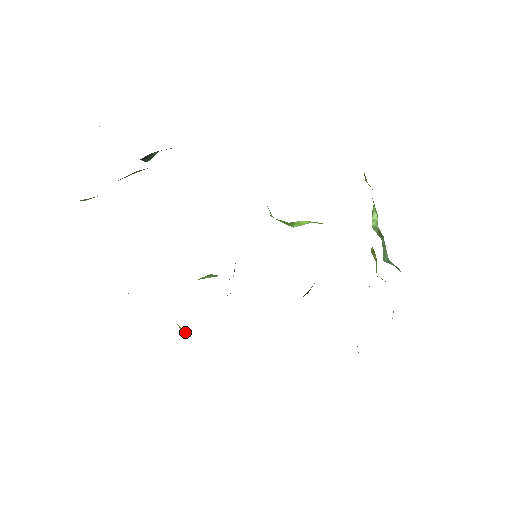
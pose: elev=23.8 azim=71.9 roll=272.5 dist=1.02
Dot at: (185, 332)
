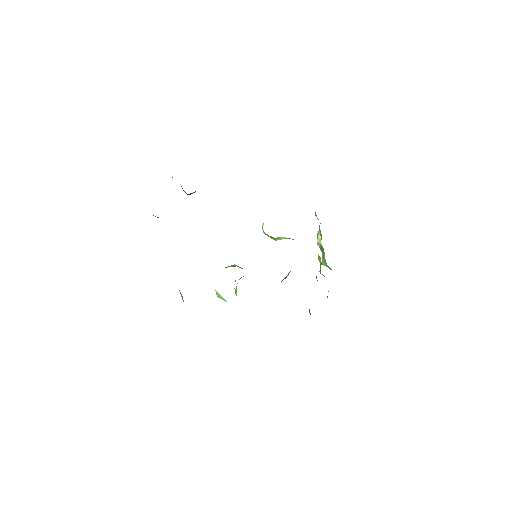
Dot at: (221, 296)
